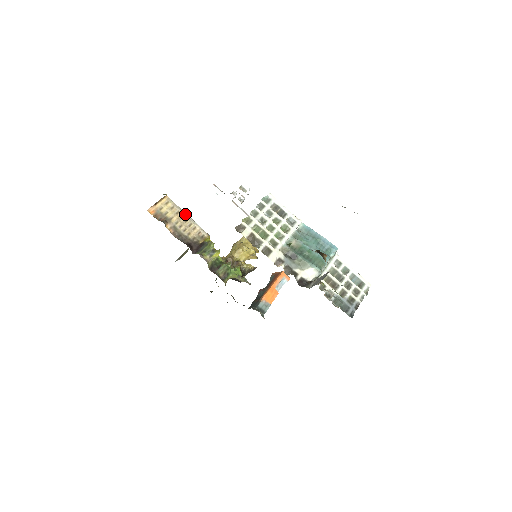
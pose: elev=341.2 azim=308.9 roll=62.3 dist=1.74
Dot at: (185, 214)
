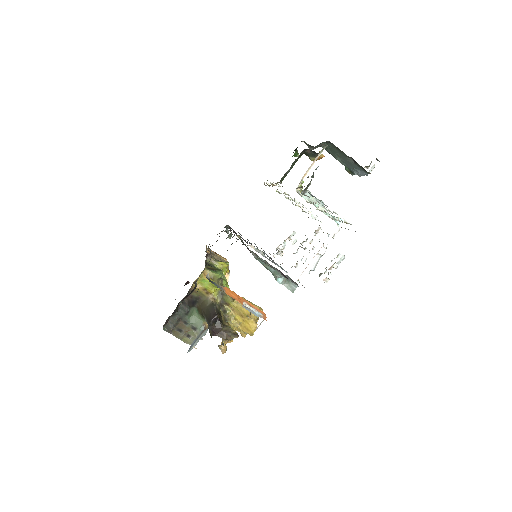
Dot at: occluded
